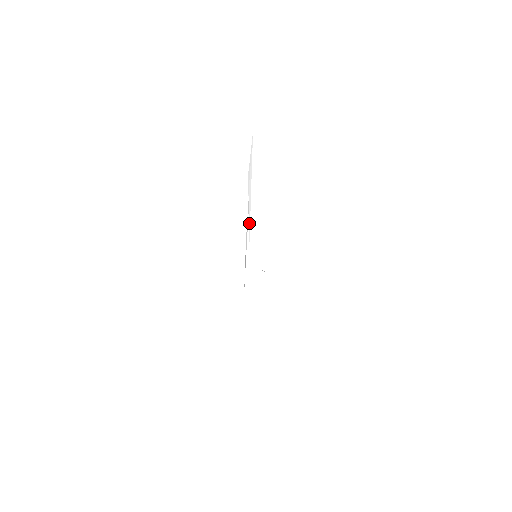
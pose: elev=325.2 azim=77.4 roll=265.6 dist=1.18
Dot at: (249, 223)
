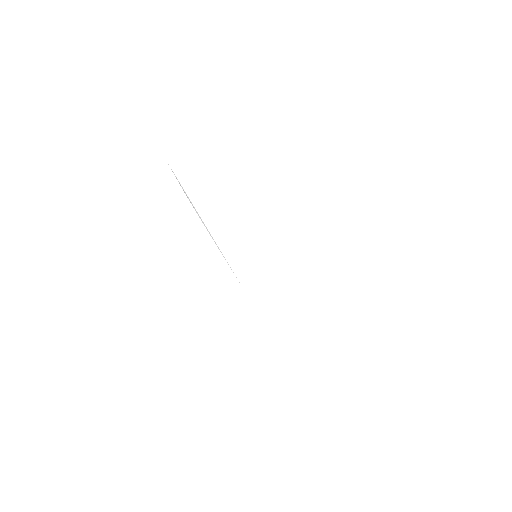
Dot at: occluded
